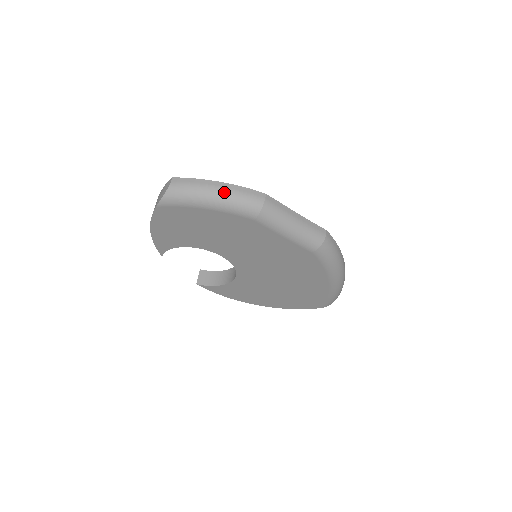
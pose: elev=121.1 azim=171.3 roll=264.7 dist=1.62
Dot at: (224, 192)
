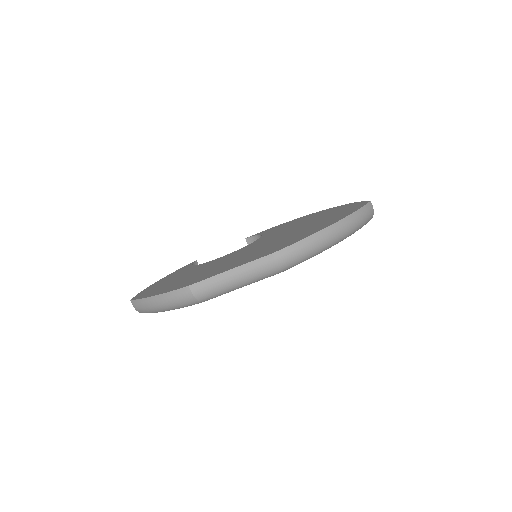
Dot at: (163, 305)
